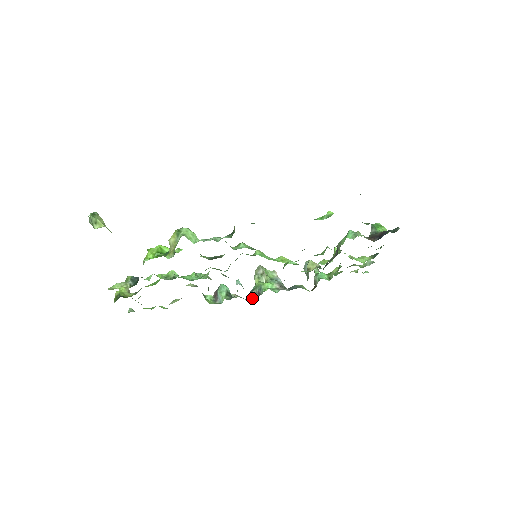
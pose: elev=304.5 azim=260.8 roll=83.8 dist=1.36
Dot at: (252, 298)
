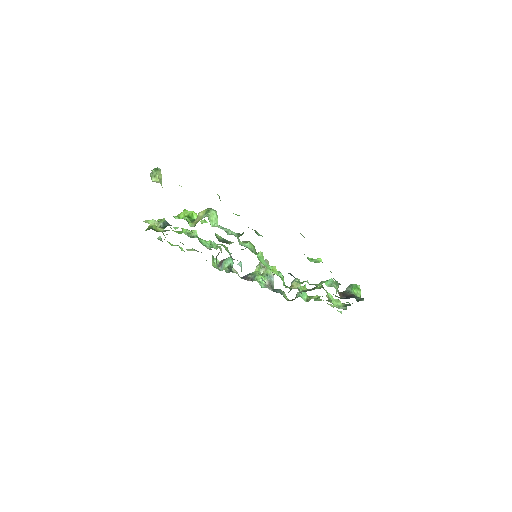
Dot at: occluded
